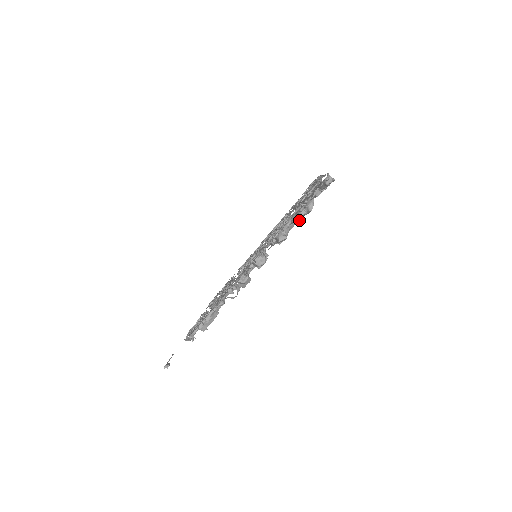
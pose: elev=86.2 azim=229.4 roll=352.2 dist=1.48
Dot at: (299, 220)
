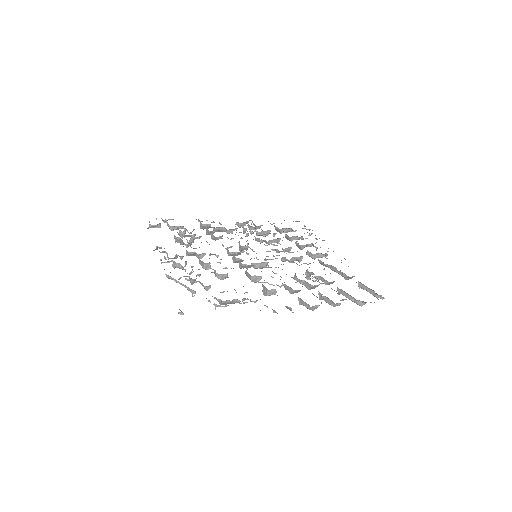
Dot at: (338, 294)
